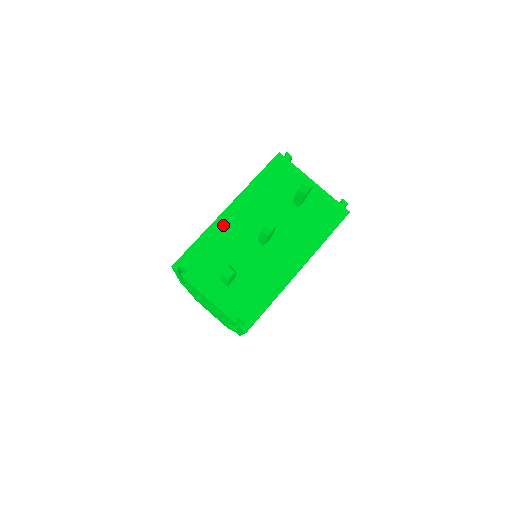
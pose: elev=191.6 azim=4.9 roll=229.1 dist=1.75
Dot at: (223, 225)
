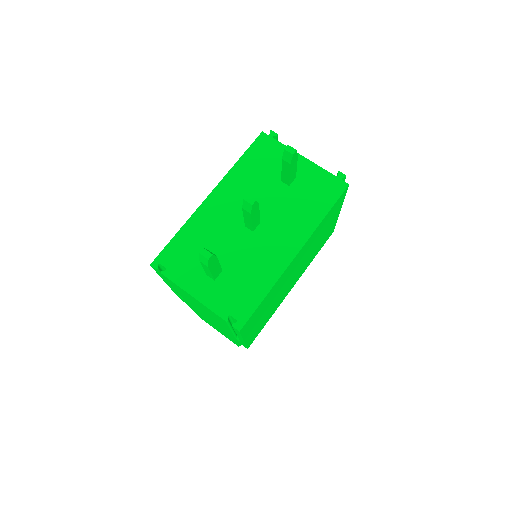
Dot at: (205, 214)
